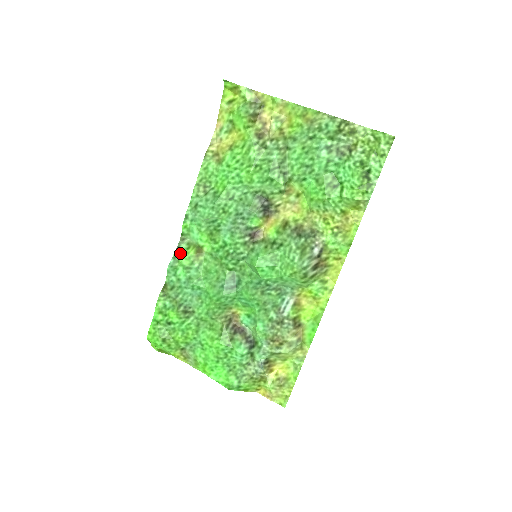
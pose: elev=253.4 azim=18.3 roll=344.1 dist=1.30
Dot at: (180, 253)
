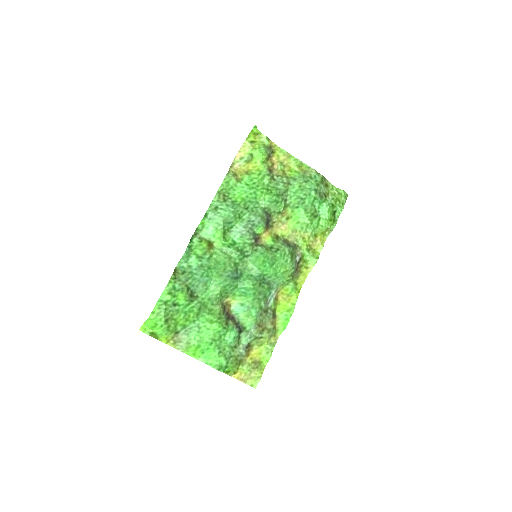
Dot at: (193, 244)
